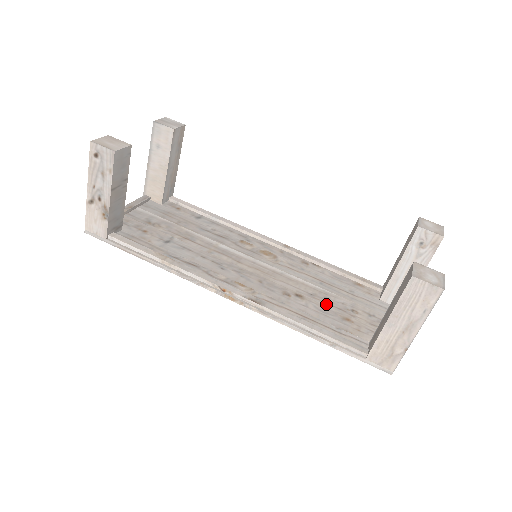
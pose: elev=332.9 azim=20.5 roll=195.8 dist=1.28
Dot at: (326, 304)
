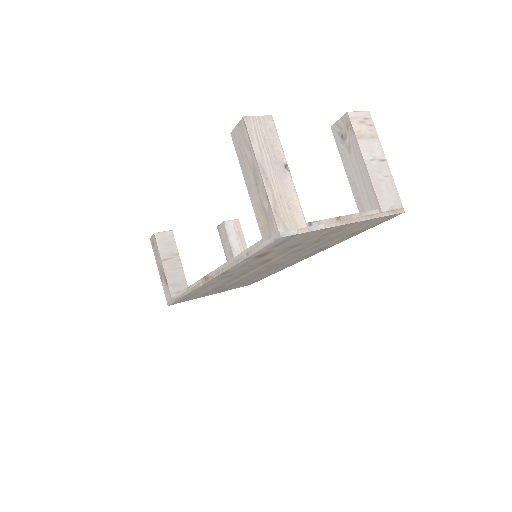
Dot at: occluded
